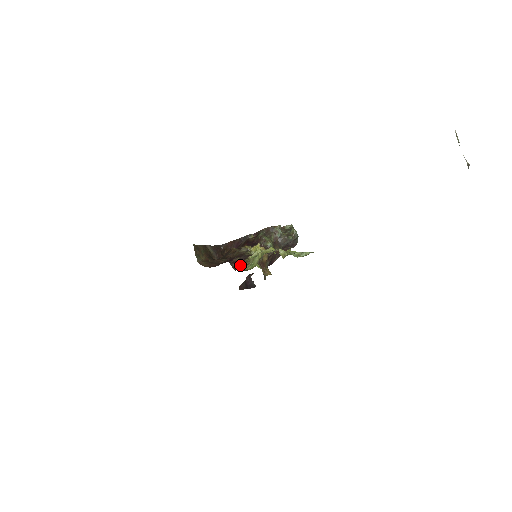
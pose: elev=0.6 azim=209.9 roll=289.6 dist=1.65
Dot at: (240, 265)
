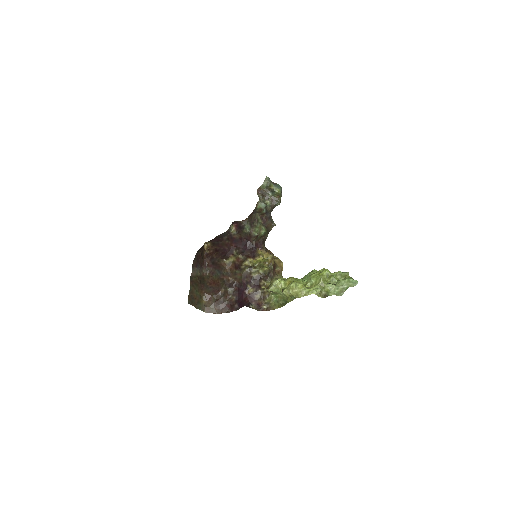
Dot at: (260, 300)
